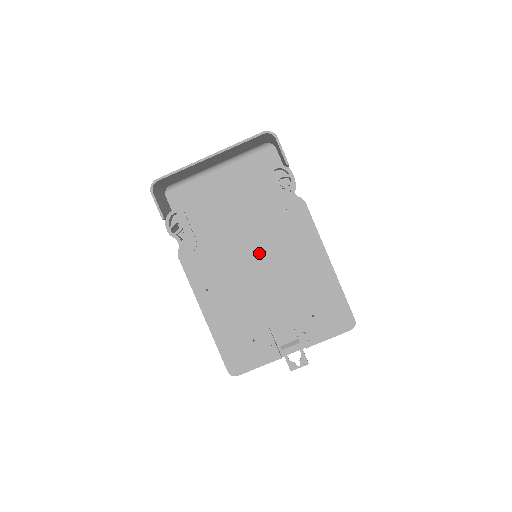
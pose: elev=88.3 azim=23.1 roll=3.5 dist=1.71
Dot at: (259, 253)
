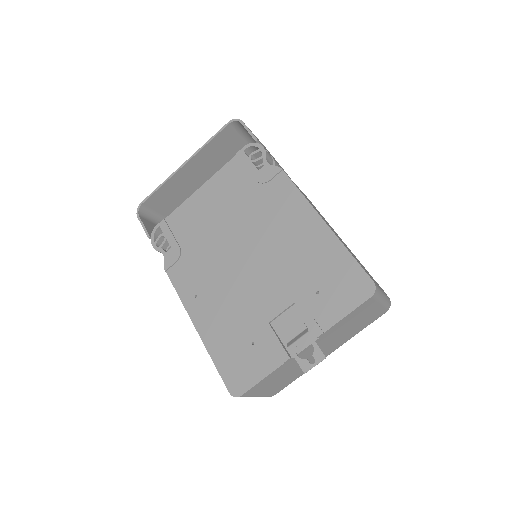
Dot at: (243, 238)
